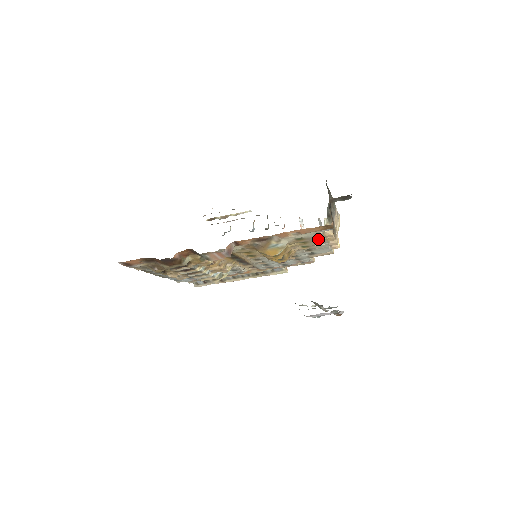
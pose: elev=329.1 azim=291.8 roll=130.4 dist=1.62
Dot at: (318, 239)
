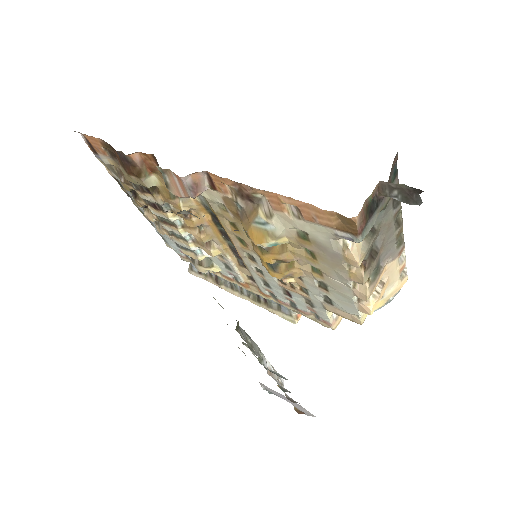
Dot at: (335, 260)
